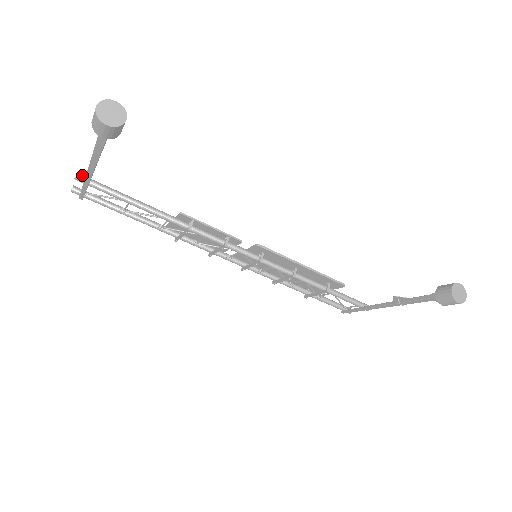
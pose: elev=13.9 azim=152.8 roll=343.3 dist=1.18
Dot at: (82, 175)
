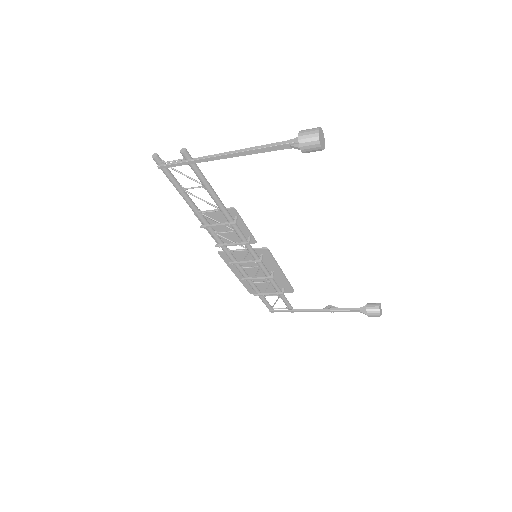
Dot at: occluded
